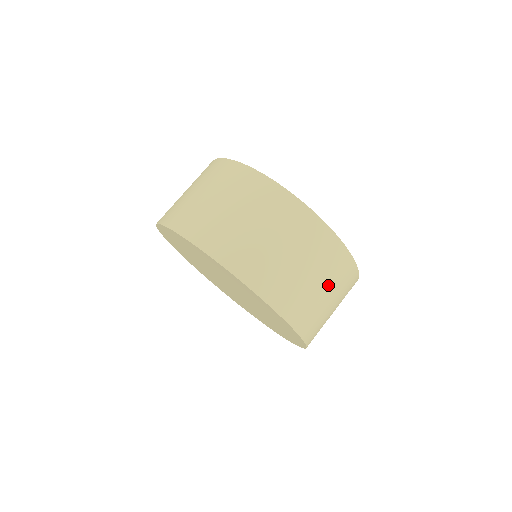
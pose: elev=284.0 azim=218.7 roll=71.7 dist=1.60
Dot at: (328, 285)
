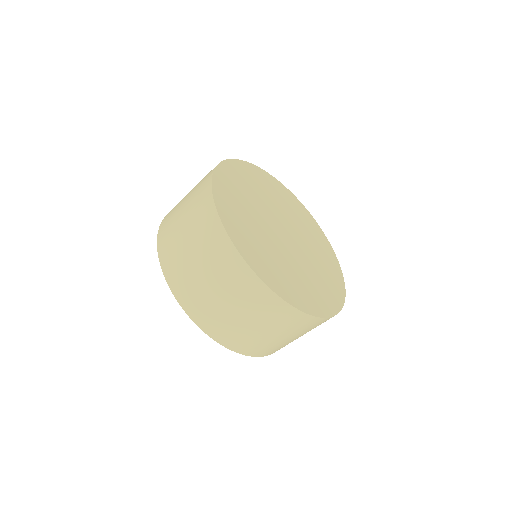
Dot at: (270, 327)
